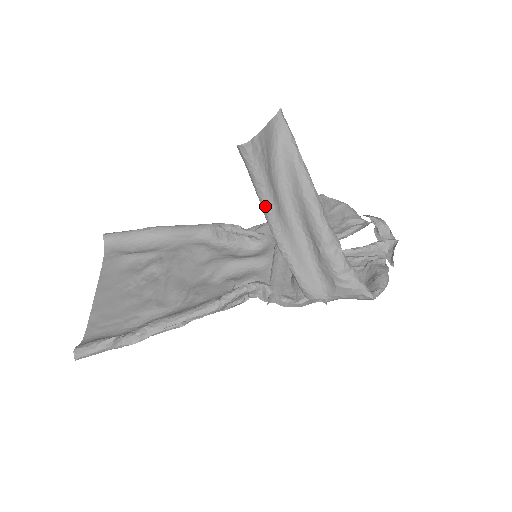
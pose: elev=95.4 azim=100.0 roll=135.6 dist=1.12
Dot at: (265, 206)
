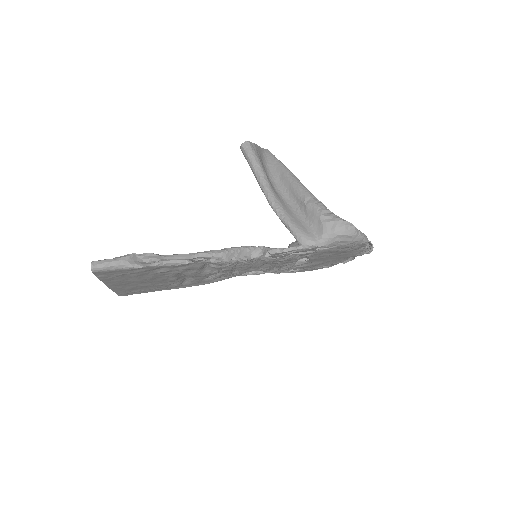
Dot at: (261, 179)
